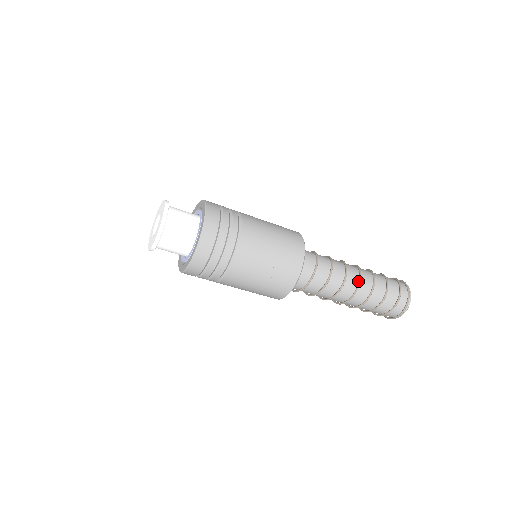
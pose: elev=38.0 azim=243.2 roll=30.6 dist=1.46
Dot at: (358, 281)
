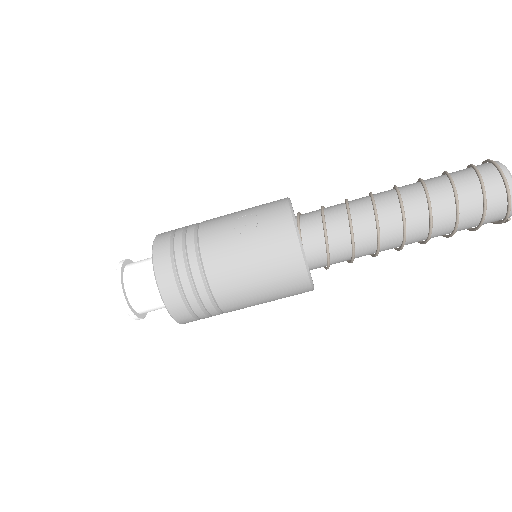
Dot at: (395, 190)
